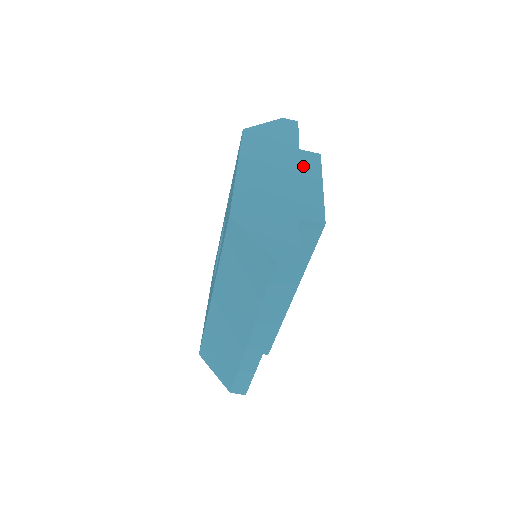
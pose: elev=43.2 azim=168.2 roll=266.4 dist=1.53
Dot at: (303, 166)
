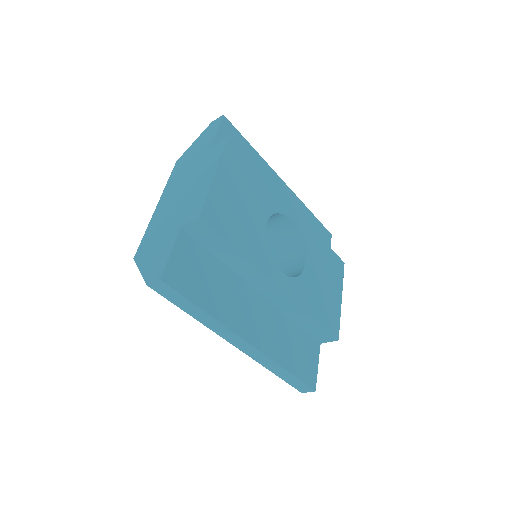
Dot at: (207, 164)
